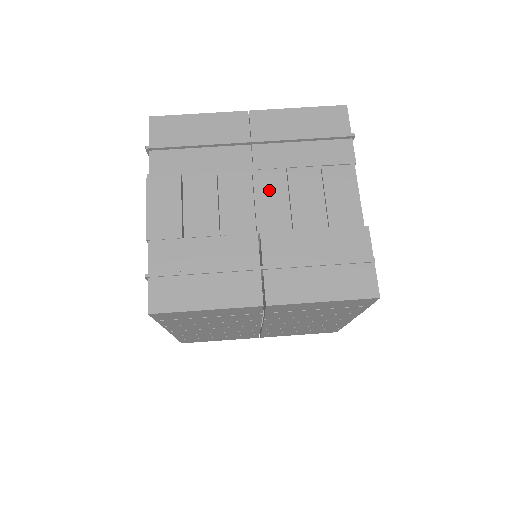
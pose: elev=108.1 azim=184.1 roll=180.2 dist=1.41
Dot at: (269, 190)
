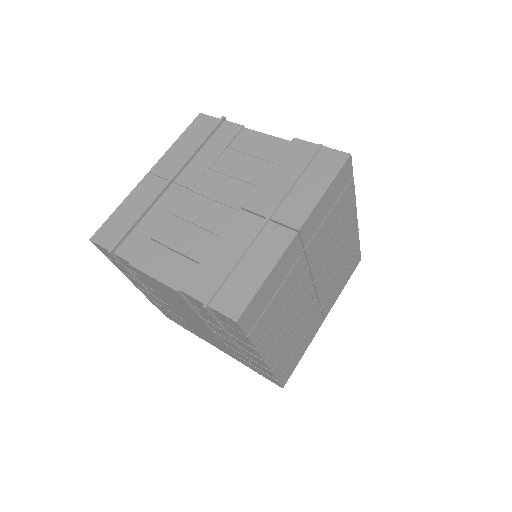
Dot at: (215, 187)
